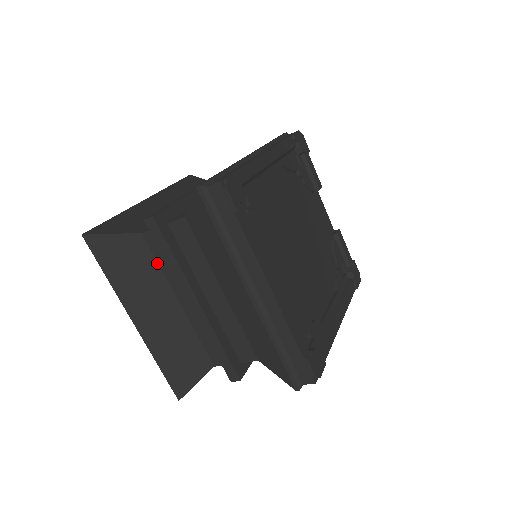
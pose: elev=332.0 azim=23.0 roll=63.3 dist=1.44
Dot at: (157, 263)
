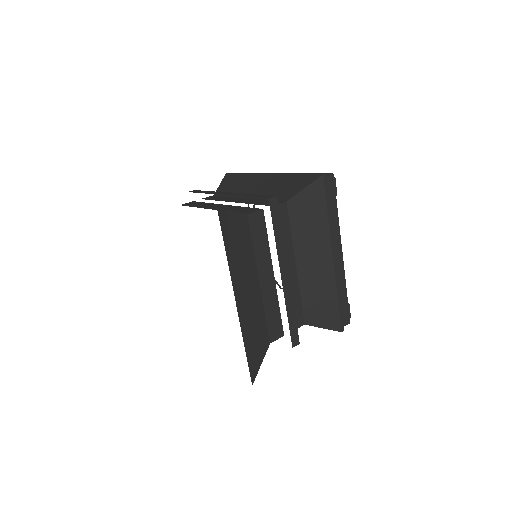
Dot at: (252, 243)
